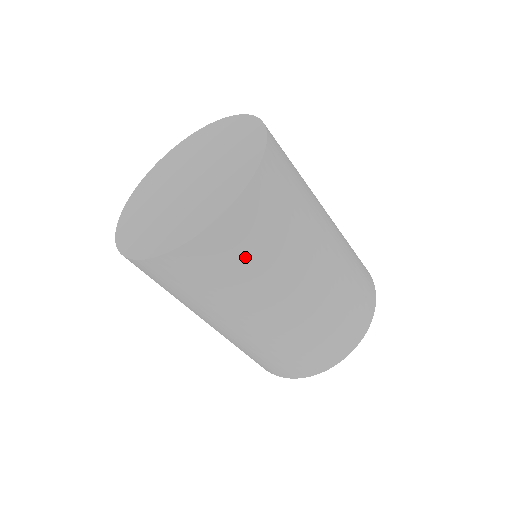
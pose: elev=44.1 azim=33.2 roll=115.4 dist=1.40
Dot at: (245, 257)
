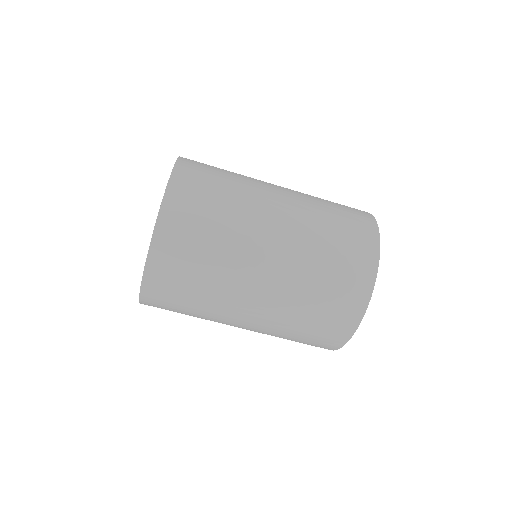
Dot at: (206, 214)
